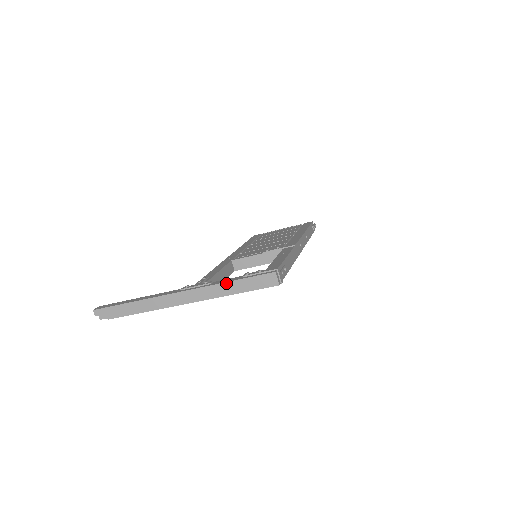
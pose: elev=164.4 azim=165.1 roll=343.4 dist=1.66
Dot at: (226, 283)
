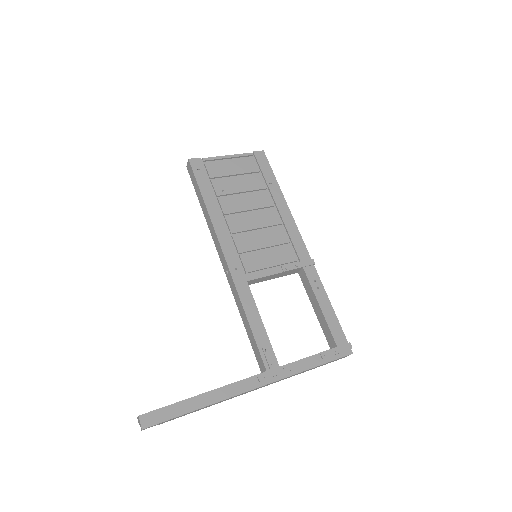
Dot at: (309, 369)
